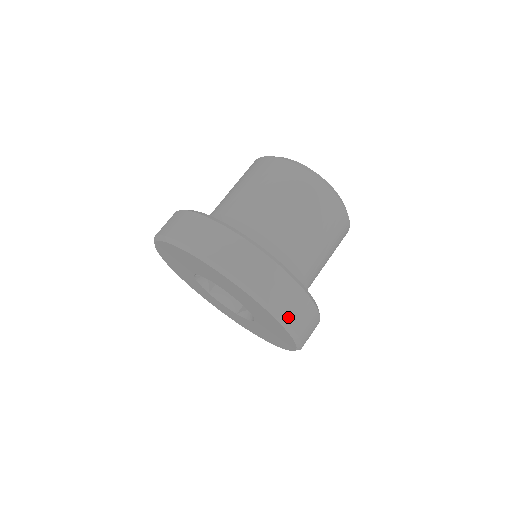
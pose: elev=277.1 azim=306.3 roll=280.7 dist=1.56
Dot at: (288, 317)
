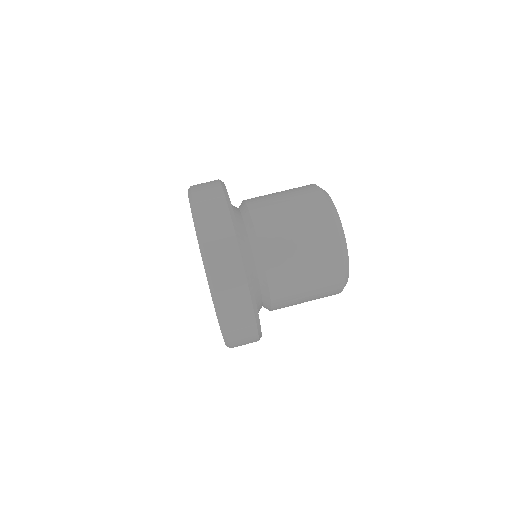
Dot at: (213, 266)
